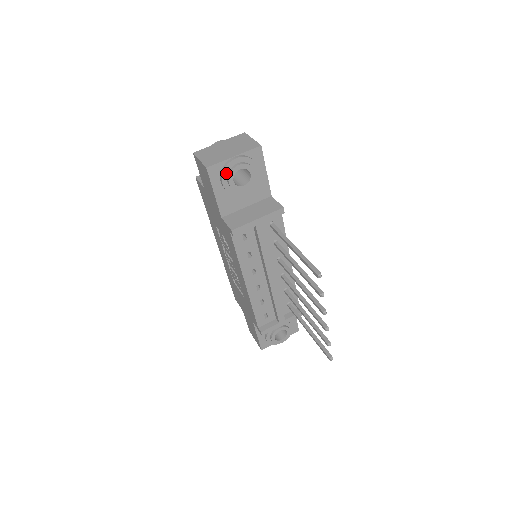
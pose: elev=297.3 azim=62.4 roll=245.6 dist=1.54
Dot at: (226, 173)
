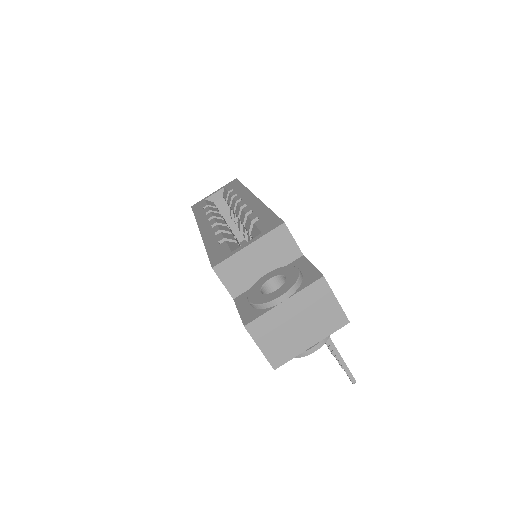
Dot at: occluded
